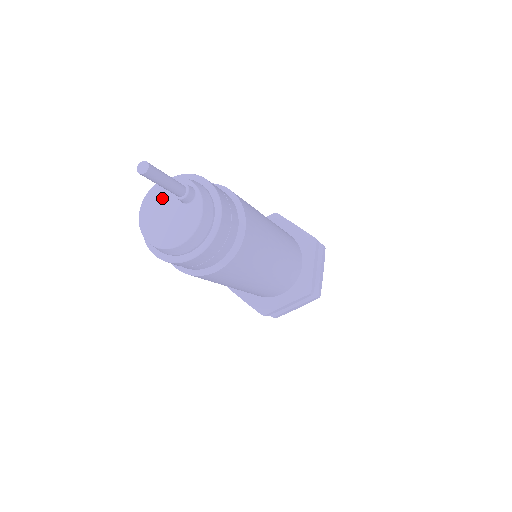
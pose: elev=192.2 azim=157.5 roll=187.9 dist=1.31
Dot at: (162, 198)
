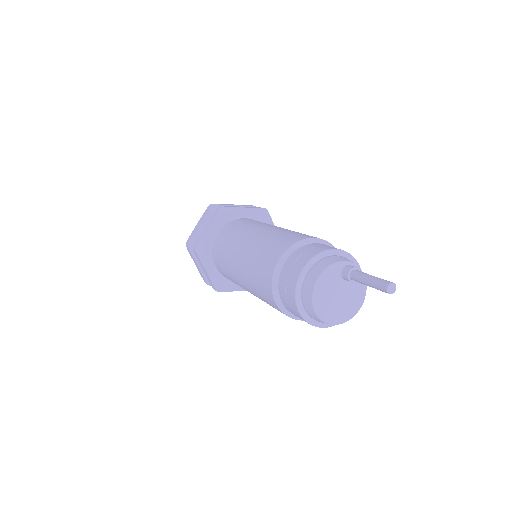
Dot at: (329, 288)
